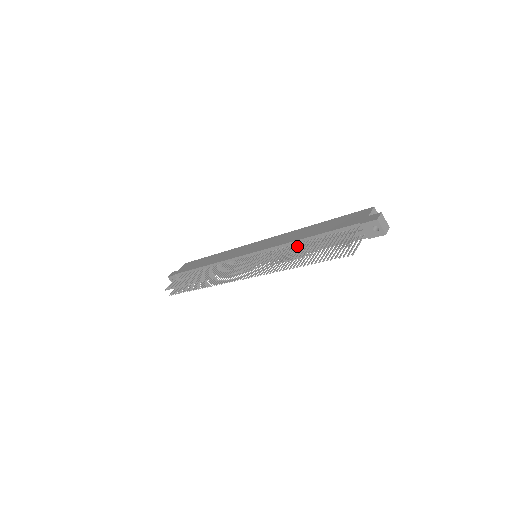
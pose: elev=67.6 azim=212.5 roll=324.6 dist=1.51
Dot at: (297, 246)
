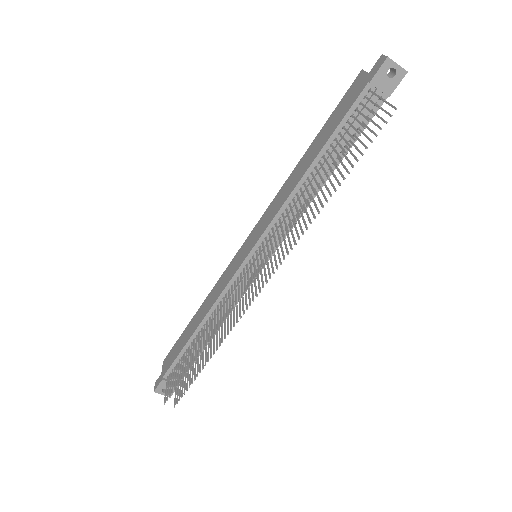
Dot at: (304, 188)
